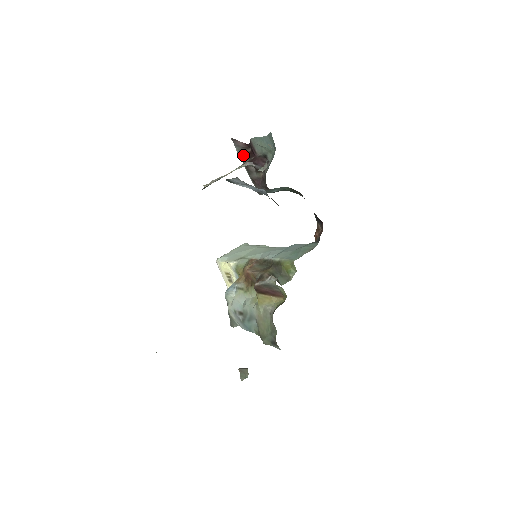
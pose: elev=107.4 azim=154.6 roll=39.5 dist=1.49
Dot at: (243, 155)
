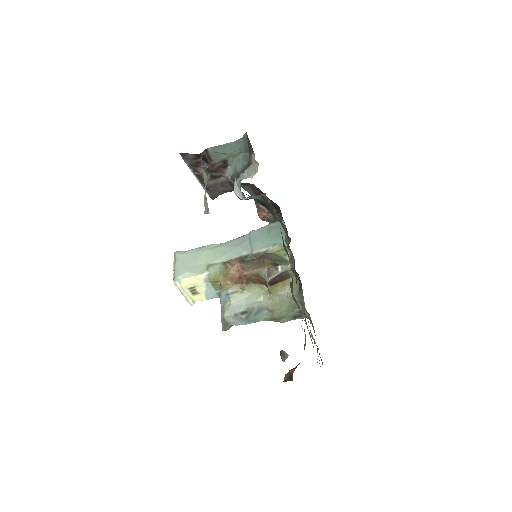
Dot at: (194, 167)
